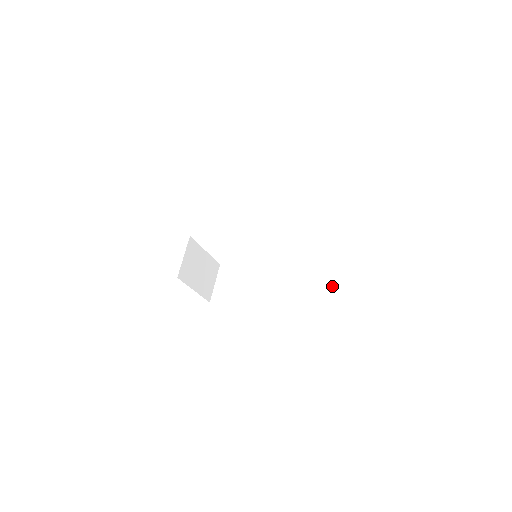
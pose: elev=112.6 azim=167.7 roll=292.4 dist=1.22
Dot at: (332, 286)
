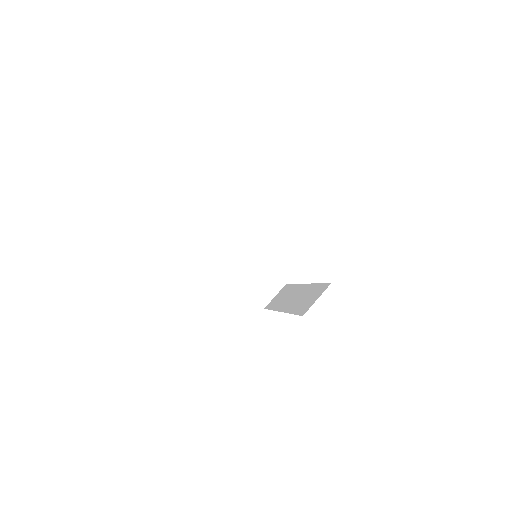
Dot at: (312, 294)
